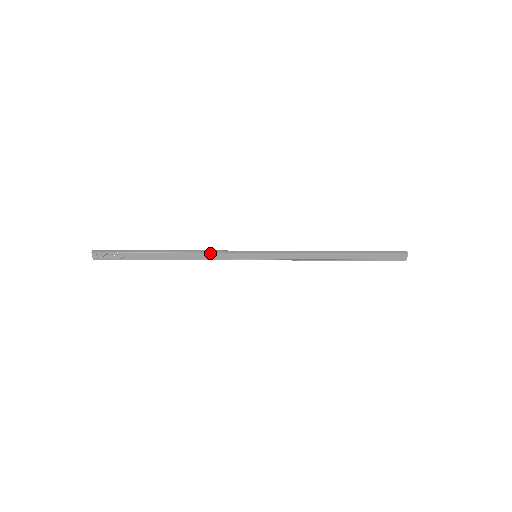
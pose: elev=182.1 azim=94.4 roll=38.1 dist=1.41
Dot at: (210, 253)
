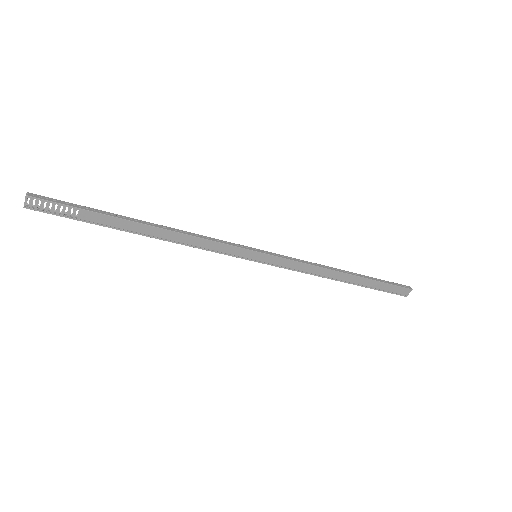
Dot at: (202, 239)
